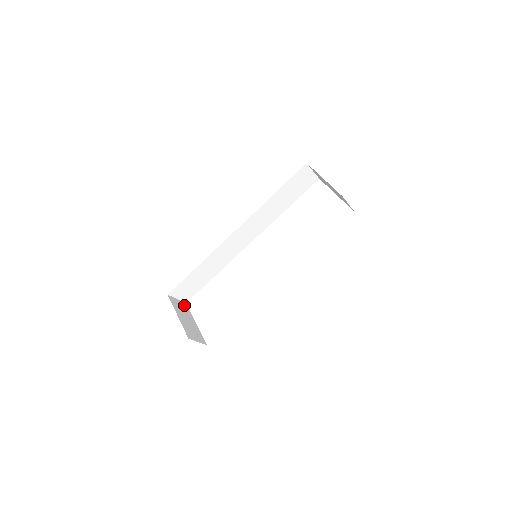
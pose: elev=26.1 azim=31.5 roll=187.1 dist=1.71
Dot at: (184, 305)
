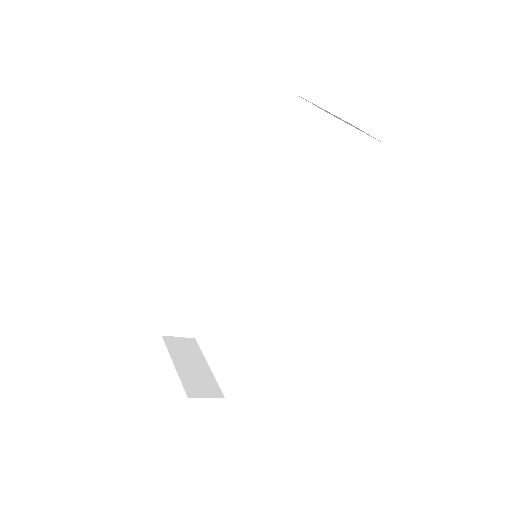
Dot at: (191, 343)
